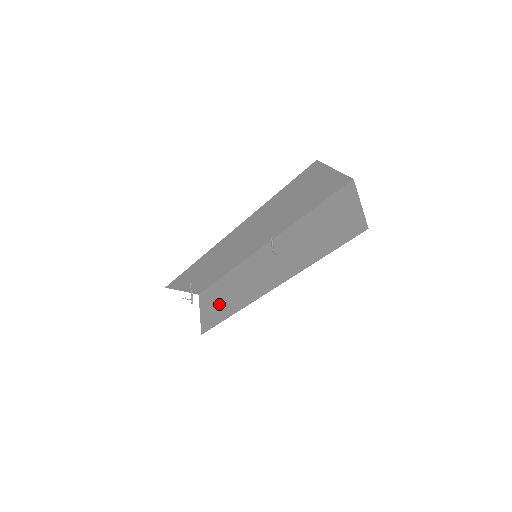
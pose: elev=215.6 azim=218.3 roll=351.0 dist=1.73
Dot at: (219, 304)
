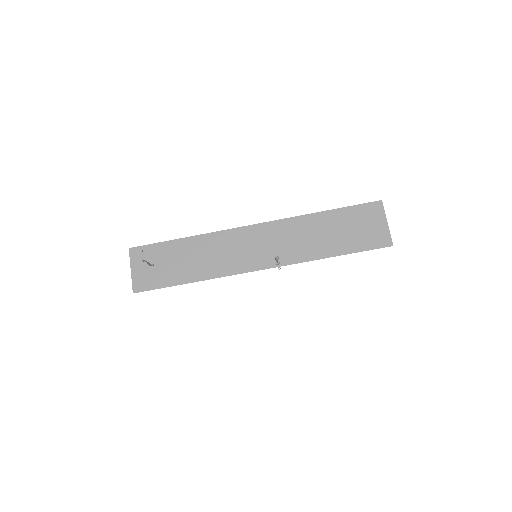
Dot at: occluded
